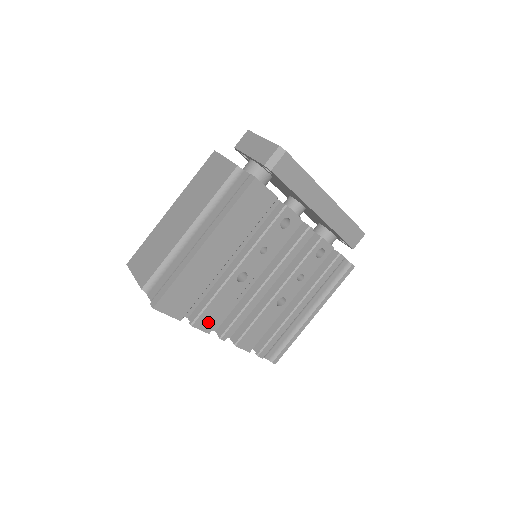
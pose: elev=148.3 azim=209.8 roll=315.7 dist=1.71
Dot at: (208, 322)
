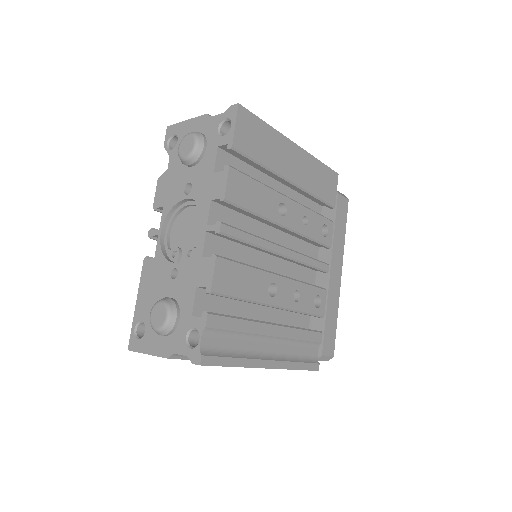
Dot at: (236, 189)
